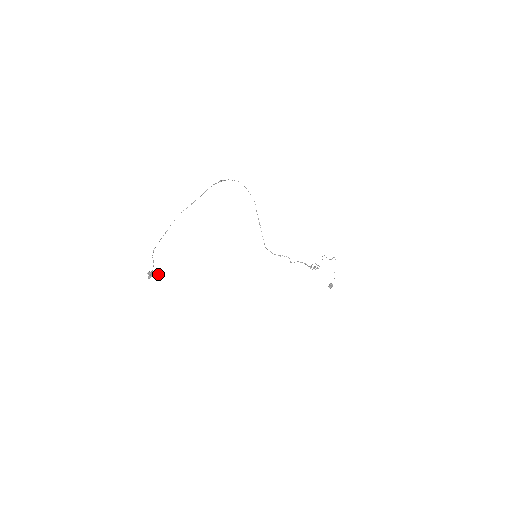
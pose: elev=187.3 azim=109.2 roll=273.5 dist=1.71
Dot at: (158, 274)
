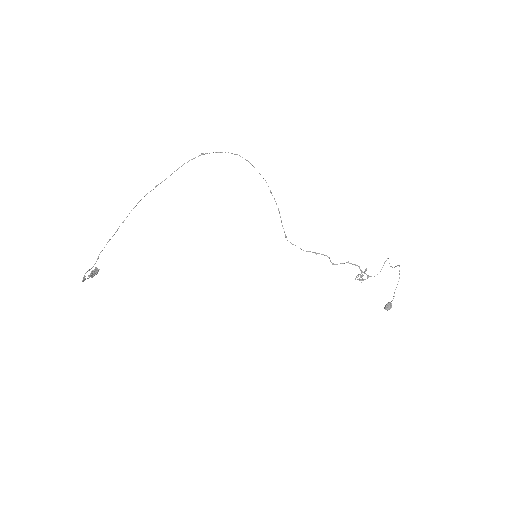
Dot at: (83, 277)
